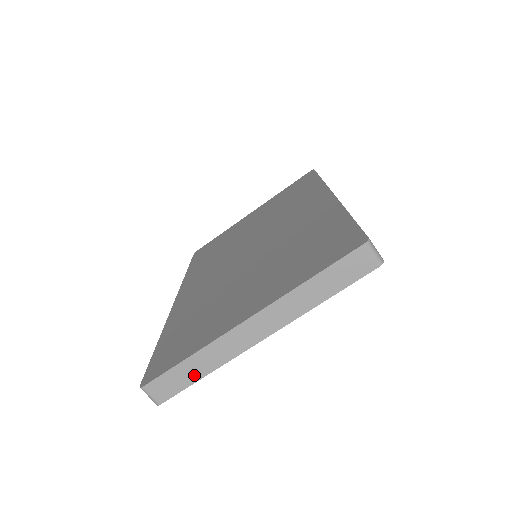
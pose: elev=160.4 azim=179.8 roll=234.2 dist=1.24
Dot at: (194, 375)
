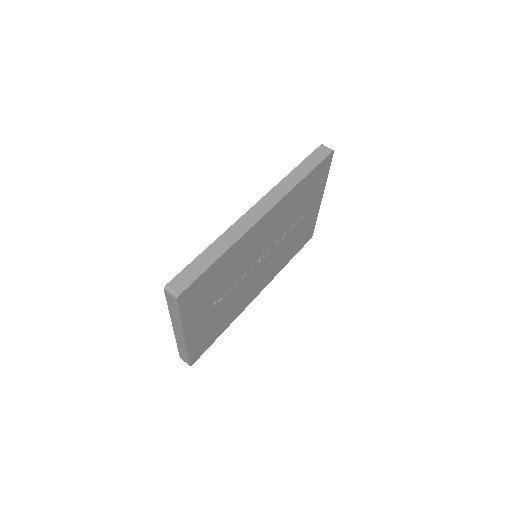
Dot at: (185, 353)
